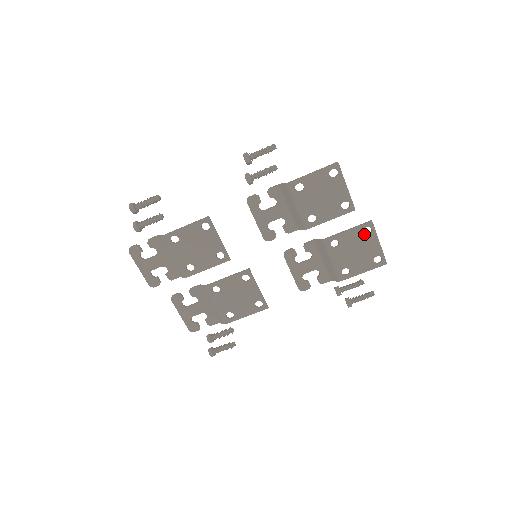
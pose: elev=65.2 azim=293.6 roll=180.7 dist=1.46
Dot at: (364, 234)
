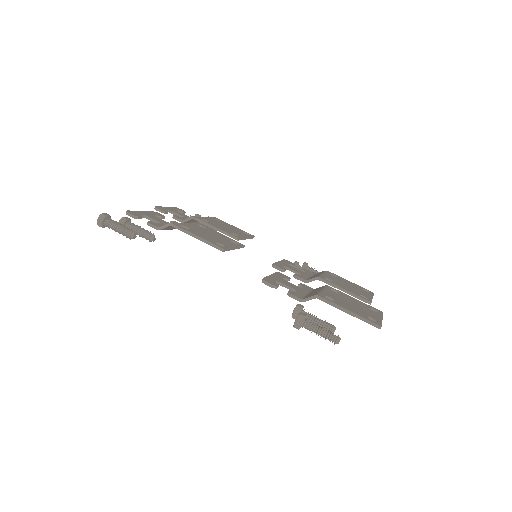
Dot at: (370, 308)
